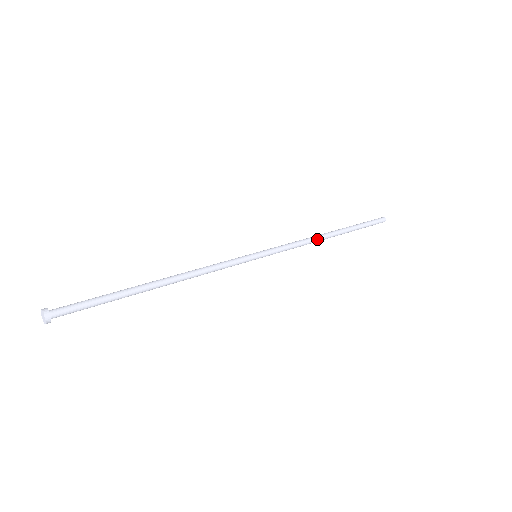
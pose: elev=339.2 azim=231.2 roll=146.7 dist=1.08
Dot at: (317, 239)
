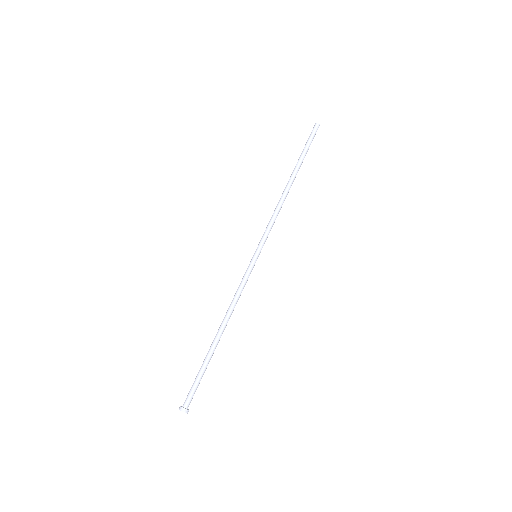
Dot at: occluded
